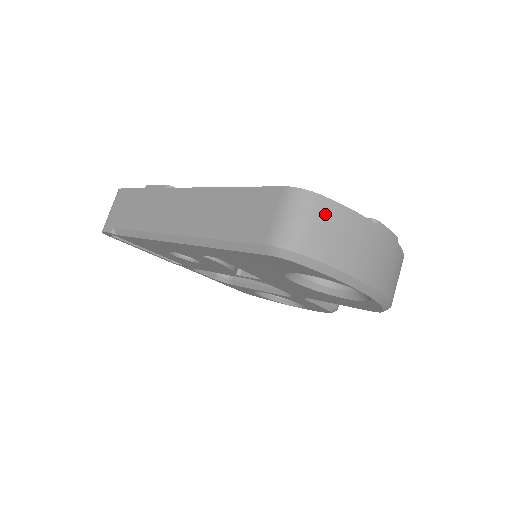
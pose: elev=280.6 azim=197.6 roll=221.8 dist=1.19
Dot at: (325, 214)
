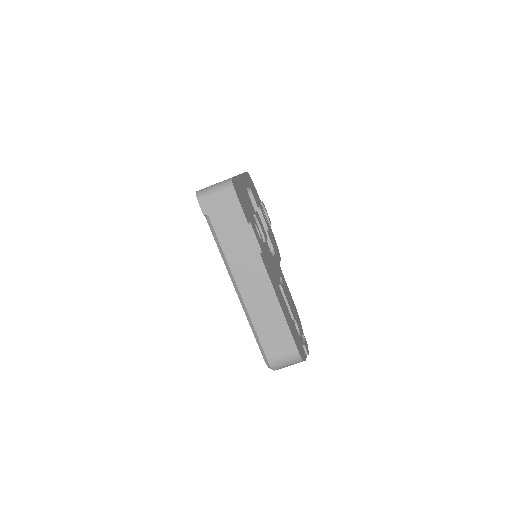
Dot at: occluded
